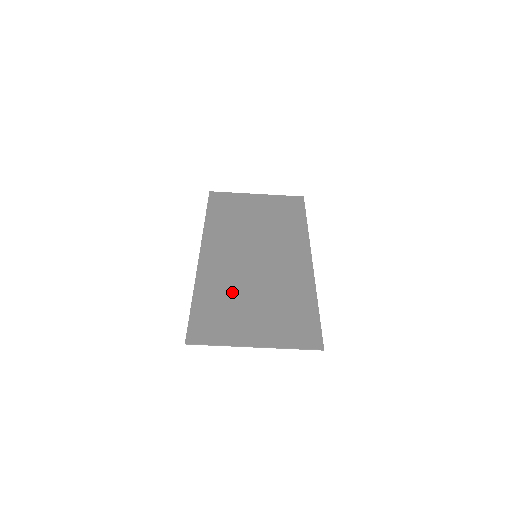
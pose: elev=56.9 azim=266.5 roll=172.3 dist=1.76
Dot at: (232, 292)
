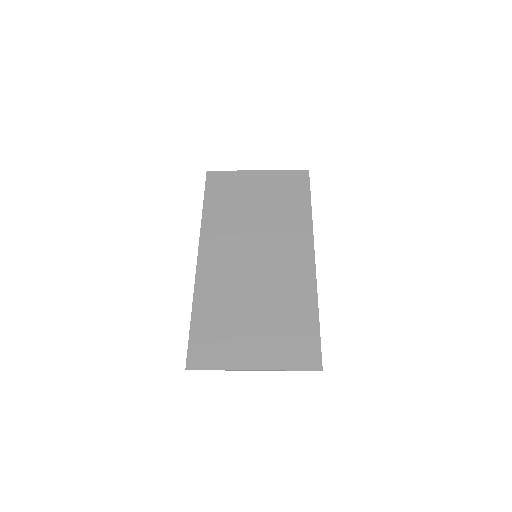
Dot at: (231, 305)
